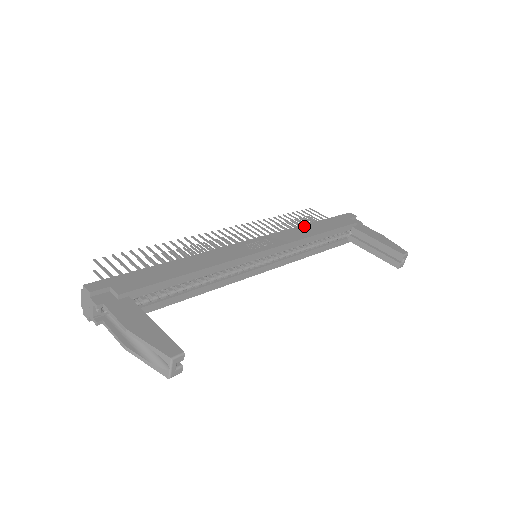
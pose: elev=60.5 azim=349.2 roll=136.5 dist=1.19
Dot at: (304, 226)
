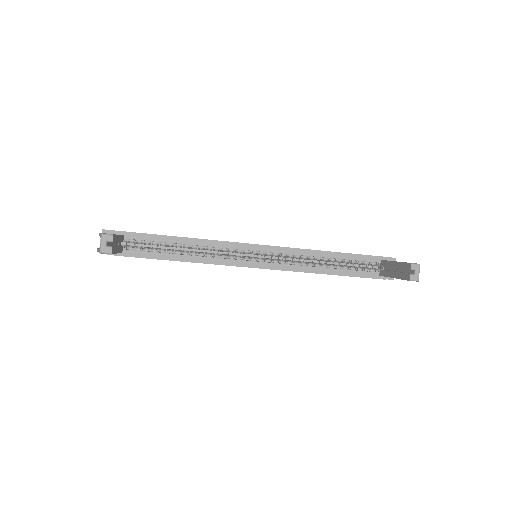
Dot at: occluded
